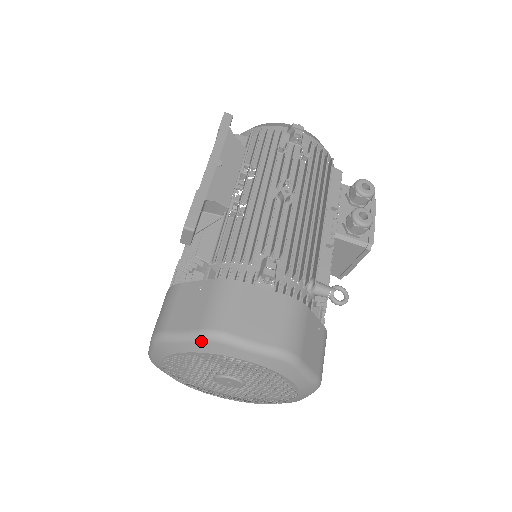
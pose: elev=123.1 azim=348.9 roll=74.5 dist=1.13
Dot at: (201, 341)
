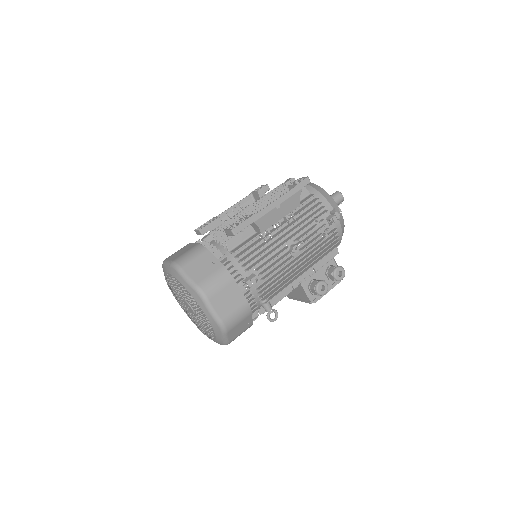
Dot at: (193, 289)
